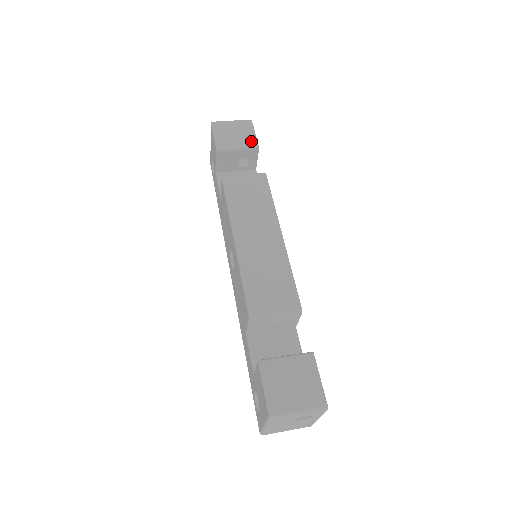
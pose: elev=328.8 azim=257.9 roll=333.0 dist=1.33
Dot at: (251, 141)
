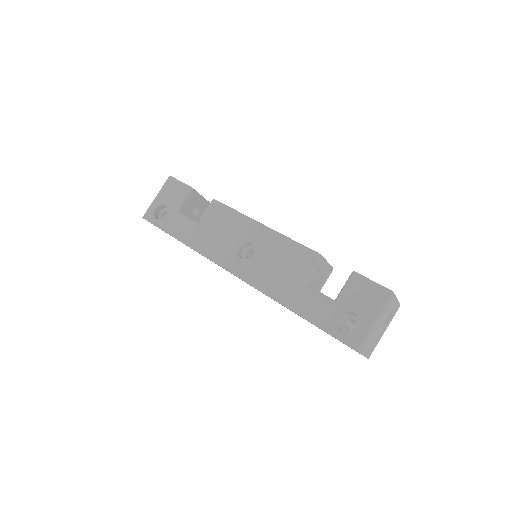
Dot at: occluded
